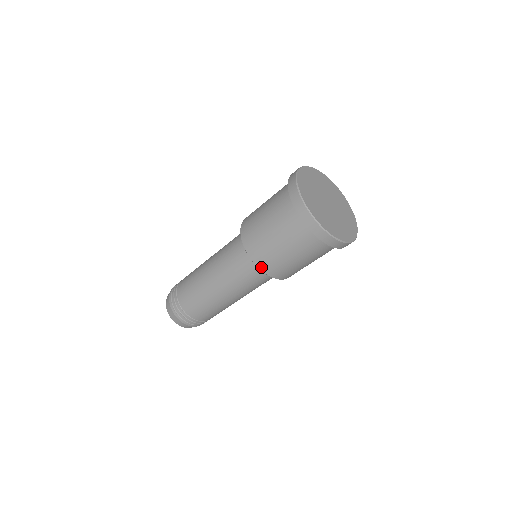
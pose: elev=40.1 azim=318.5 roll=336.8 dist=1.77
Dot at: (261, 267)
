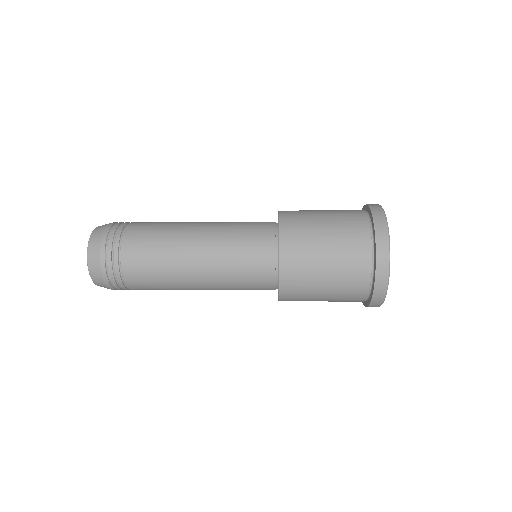
Dot at: occluded
